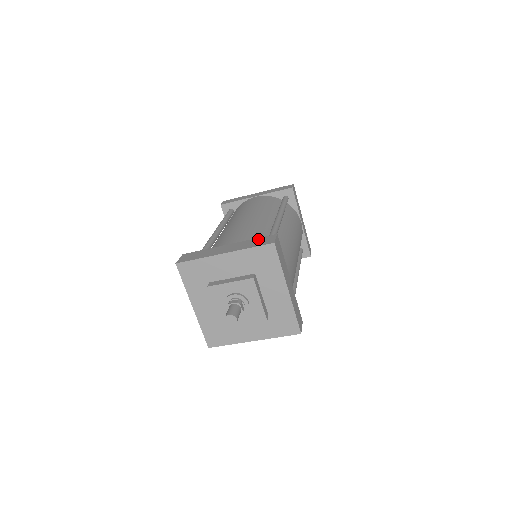
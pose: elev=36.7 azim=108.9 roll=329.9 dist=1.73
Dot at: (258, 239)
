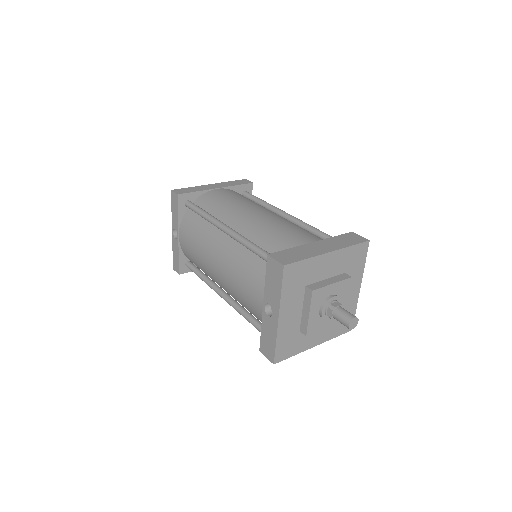
Dot at: (342, 237)
